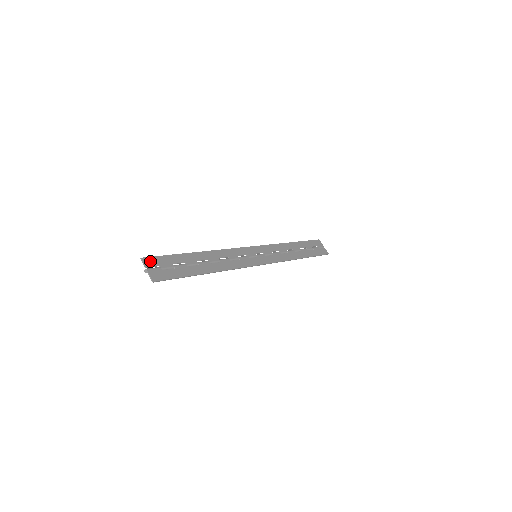
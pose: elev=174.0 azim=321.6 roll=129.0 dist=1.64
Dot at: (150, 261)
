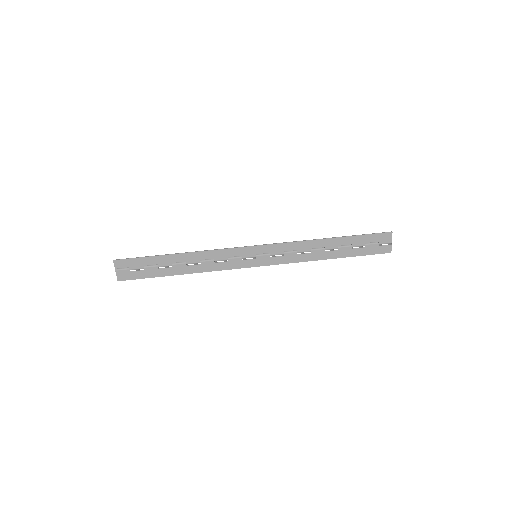
Dot at: (121, 263)
